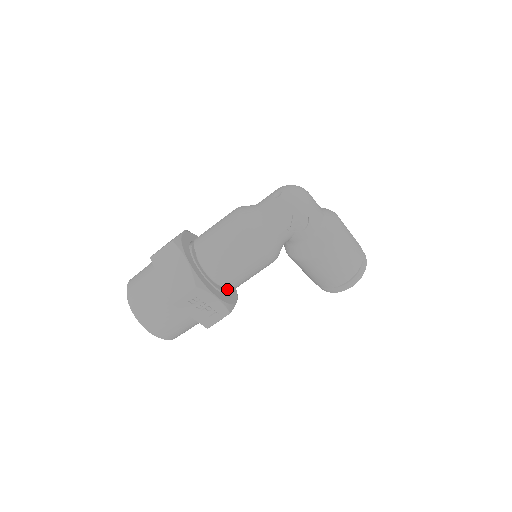
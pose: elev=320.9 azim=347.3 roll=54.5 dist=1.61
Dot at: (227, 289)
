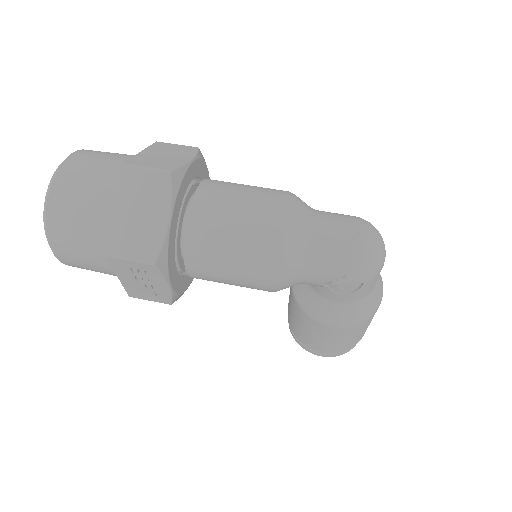
Dot at: (191, 276)
